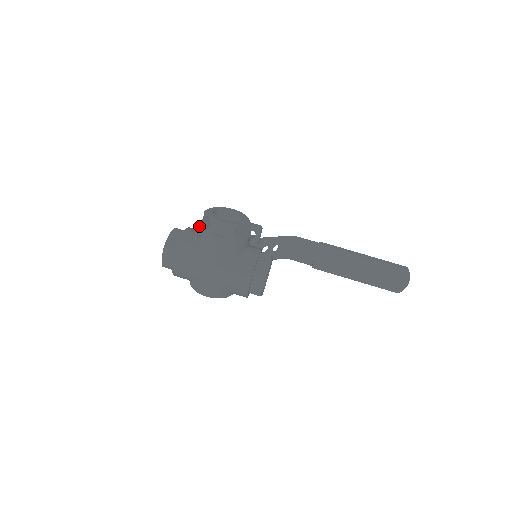
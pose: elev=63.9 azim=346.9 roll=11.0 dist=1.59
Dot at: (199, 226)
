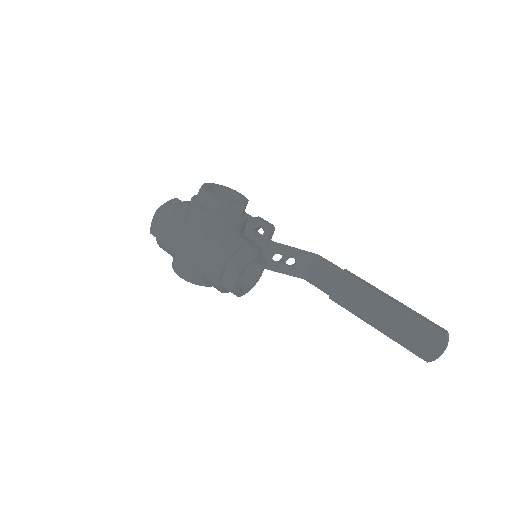
Dot at: (192, 197)
